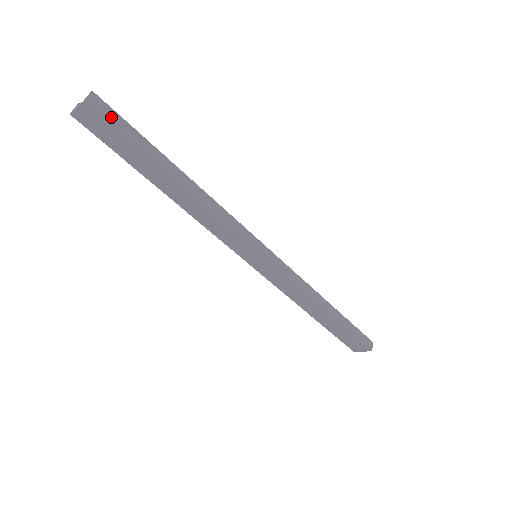
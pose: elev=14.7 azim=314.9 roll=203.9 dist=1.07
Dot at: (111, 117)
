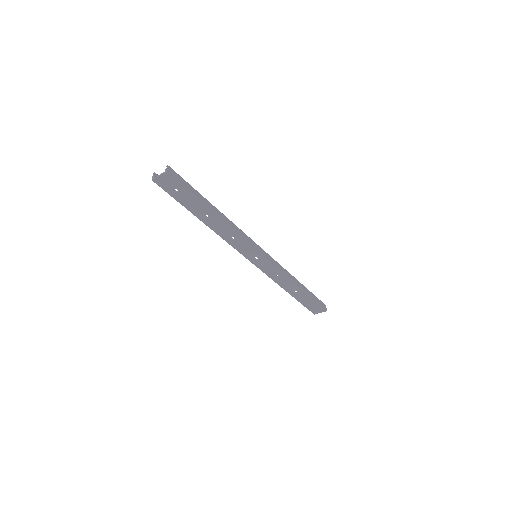
Dot at: (179, 180)
